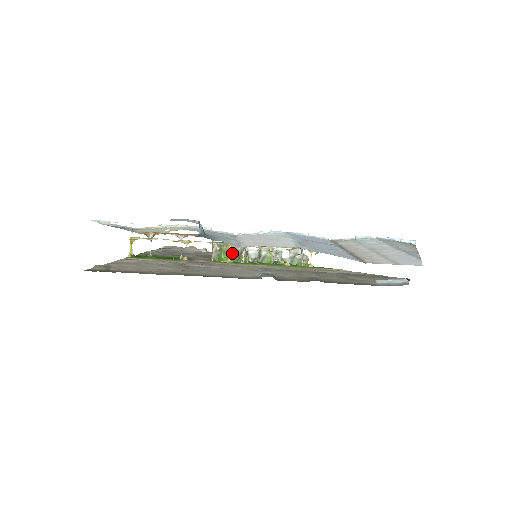
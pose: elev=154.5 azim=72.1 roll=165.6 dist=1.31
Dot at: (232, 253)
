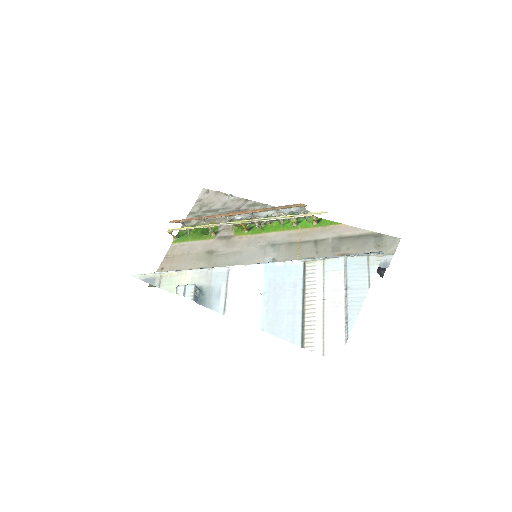
Dot at: (246, 224)
